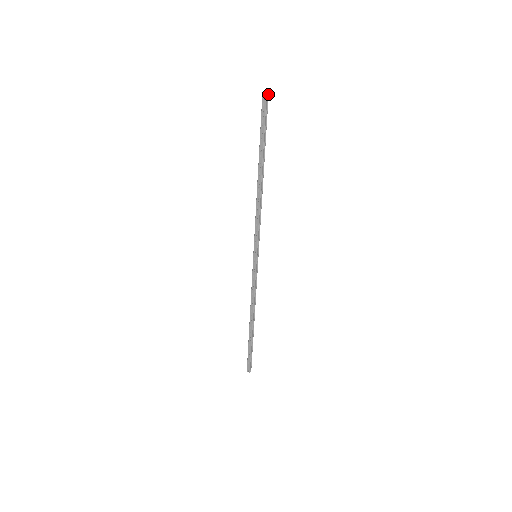
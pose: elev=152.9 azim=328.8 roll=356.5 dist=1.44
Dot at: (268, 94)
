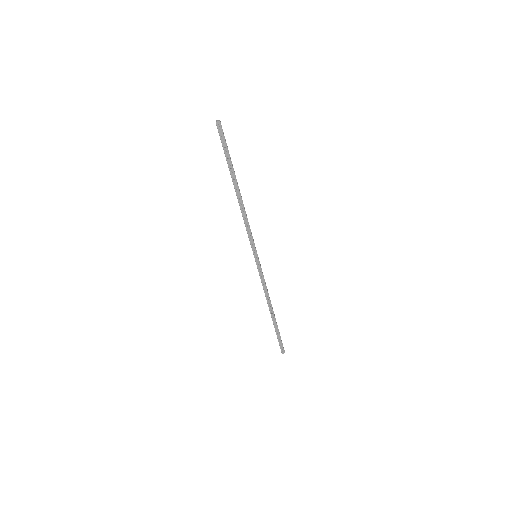
Dot at: (219, 120)
